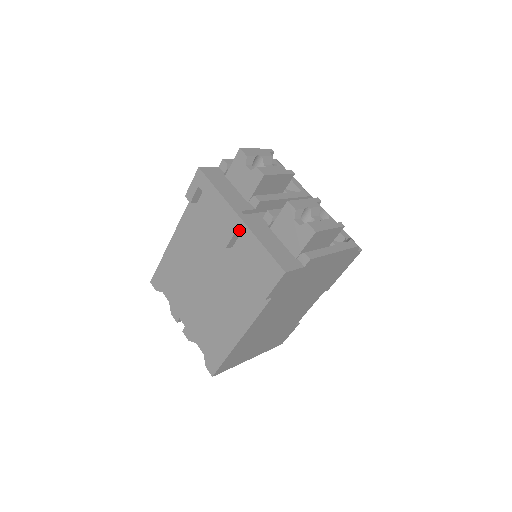
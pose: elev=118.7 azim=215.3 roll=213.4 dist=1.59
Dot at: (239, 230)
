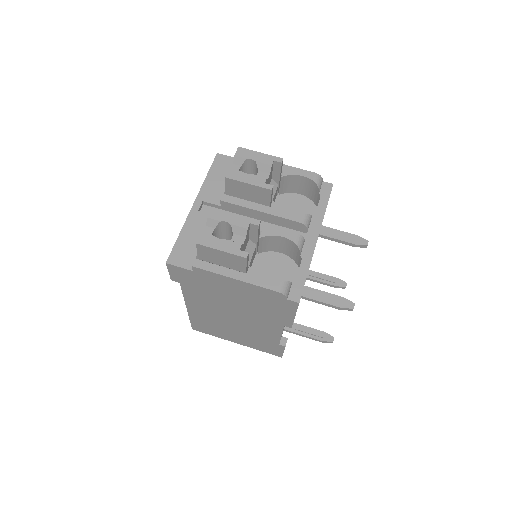
Dot at: occluded
